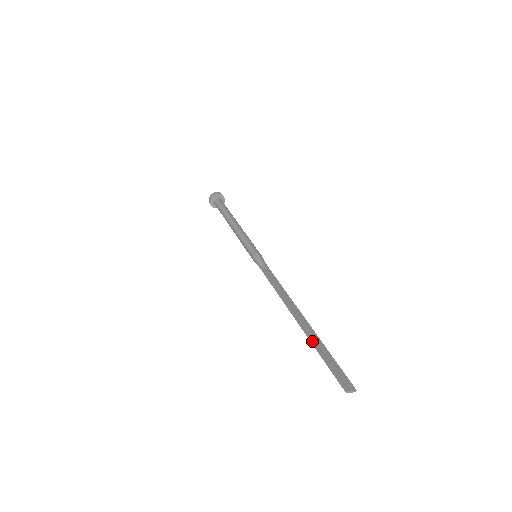
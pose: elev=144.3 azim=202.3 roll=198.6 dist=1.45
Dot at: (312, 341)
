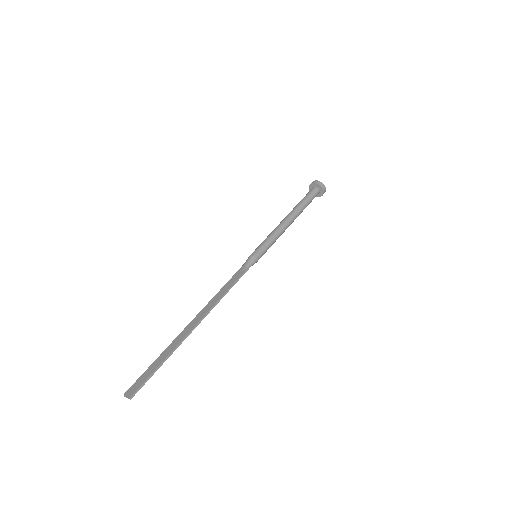
Dot at: occluded
